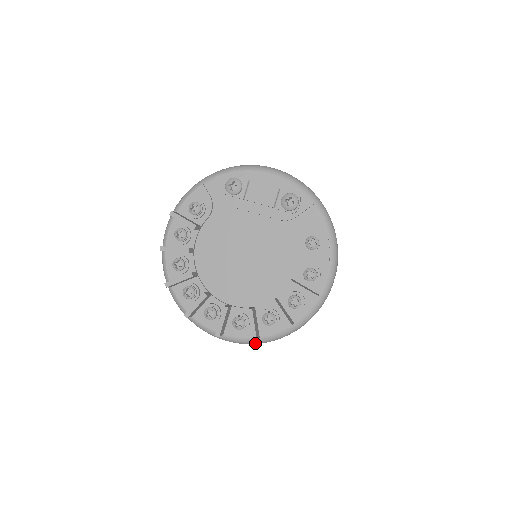
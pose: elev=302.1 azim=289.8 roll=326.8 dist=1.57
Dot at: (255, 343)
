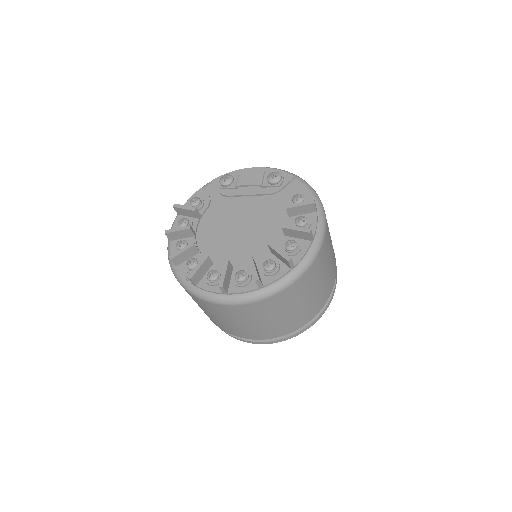
Dot at: (260, 297)
